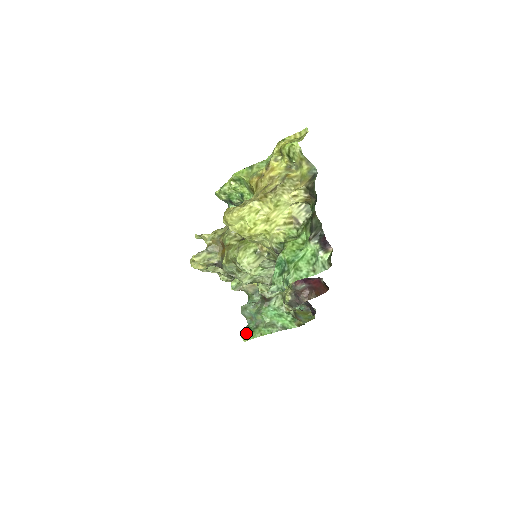
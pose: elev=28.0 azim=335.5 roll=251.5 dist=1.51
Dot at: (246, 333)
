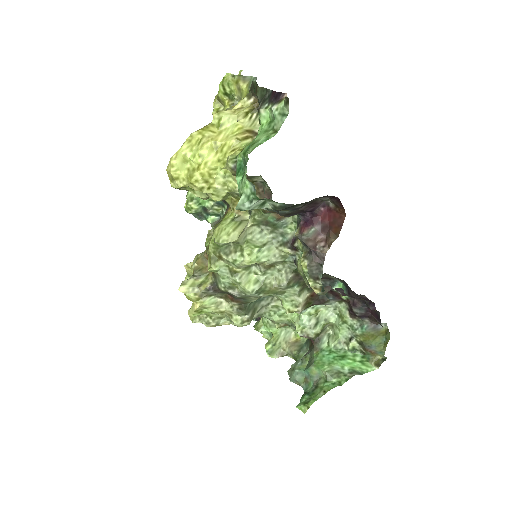
Dot at: (303, 400)
